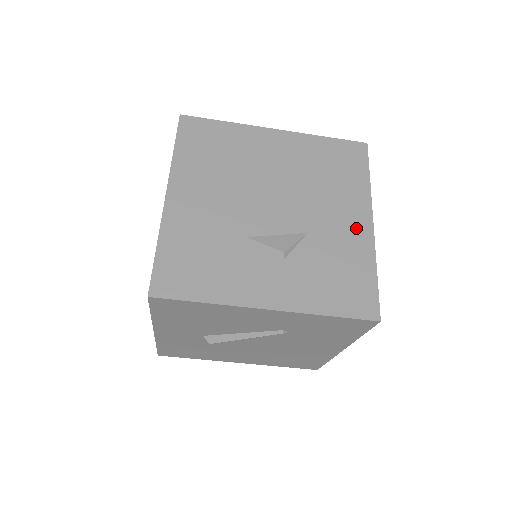
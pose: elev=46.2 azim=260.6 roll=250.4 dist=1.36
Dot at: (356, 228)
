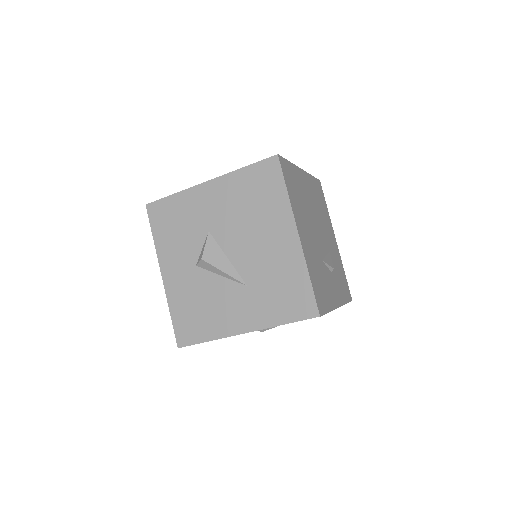
Dot at: (335, 244)
